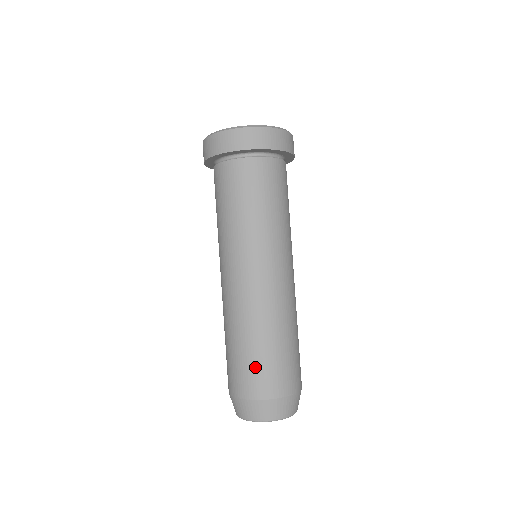
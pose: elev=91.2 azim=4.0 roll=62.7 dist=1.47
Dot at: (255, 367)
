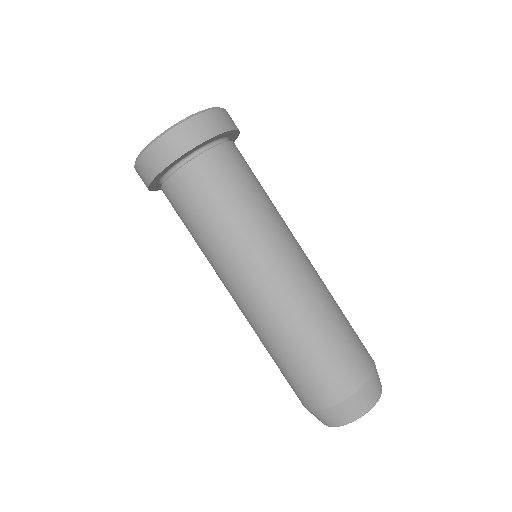
Dot at: (332, 363)
